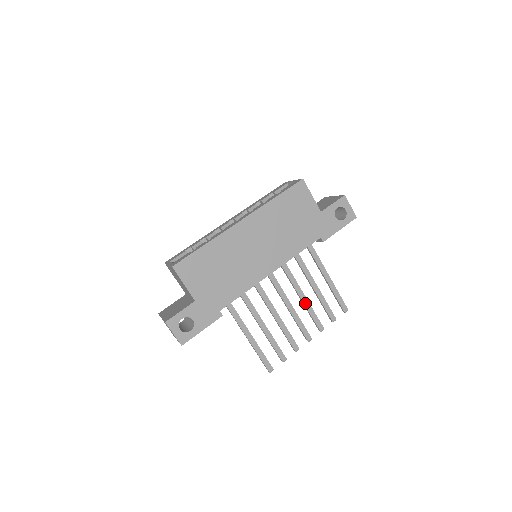
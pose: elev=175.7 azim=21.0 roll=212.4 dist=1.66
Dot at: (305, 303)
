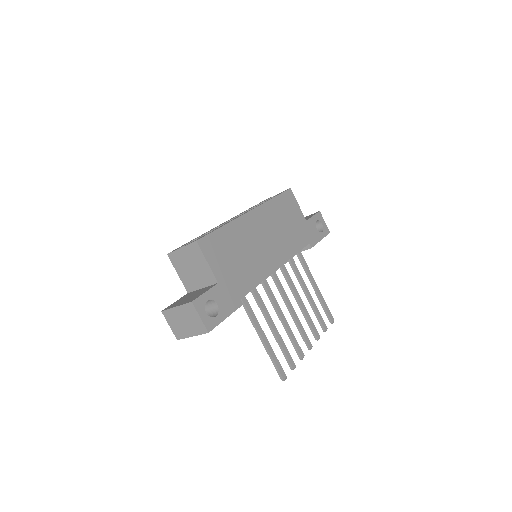
Dot at: (303, 308)
